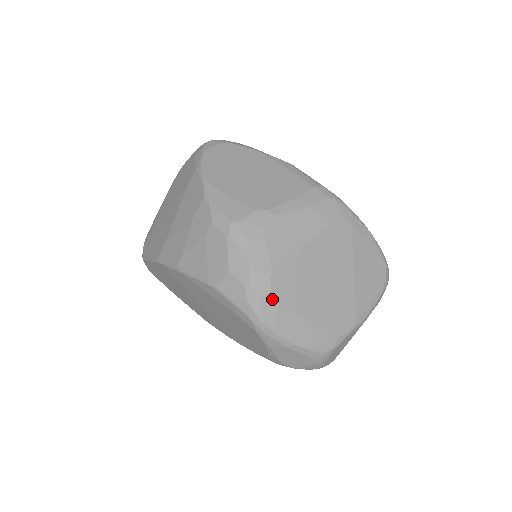
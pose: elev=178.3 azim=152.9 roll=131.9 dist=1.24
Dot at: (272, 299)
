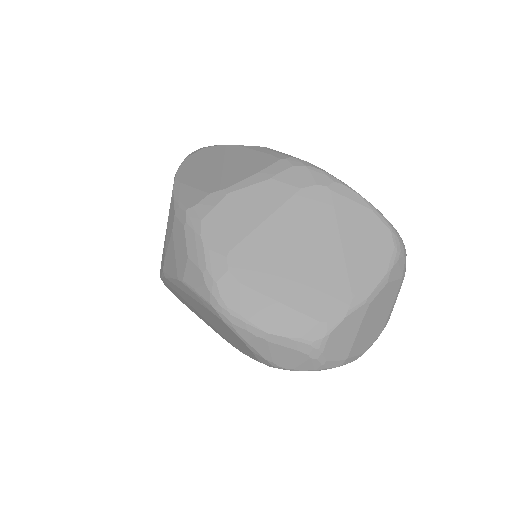
Dot at: (231, 280)
